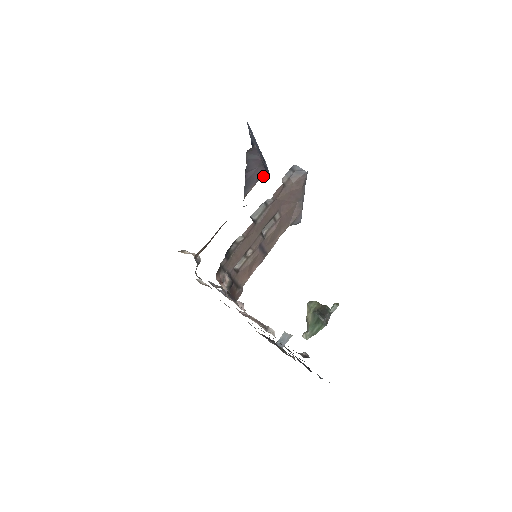
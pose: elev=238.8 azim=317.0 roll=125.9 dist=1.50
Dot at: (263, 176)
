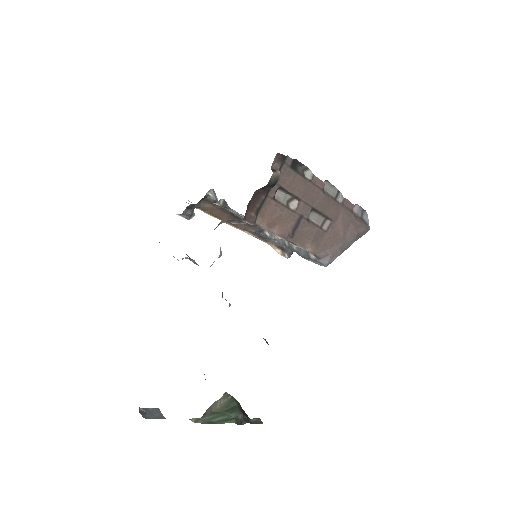
Dot at: (287, 249)
